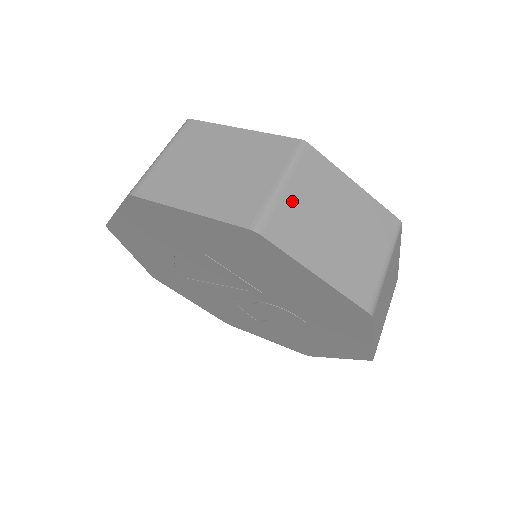
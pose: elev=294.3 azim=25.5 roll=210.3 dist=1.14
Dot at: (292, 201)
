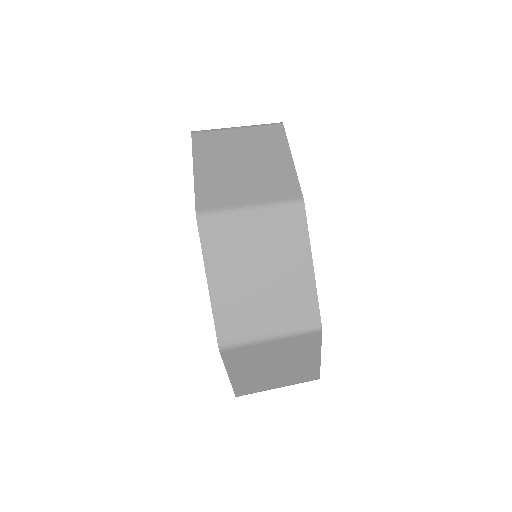
Dot at: (245, 225)
